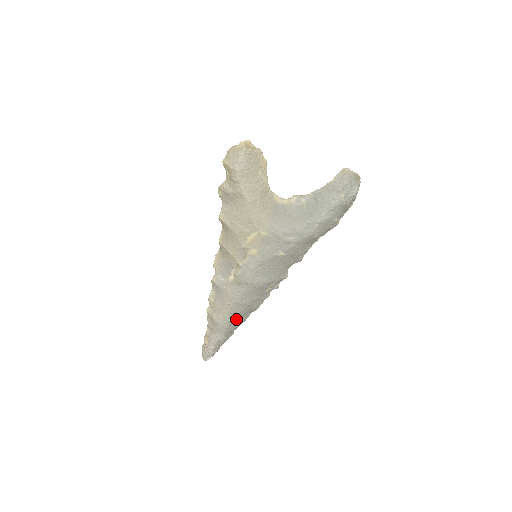
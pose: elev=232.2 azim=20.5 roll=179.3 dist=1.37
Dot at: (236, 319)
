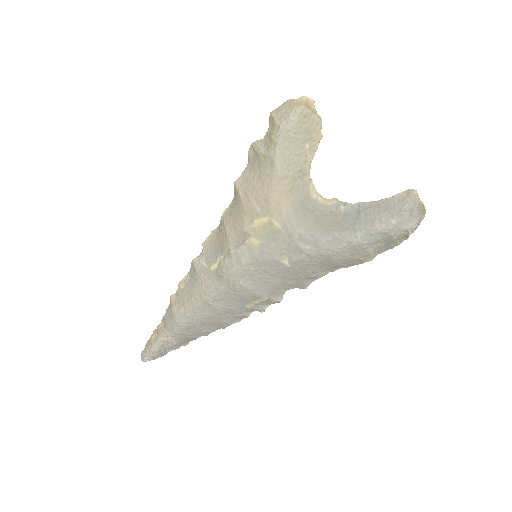
Dot at: (197, 324)
